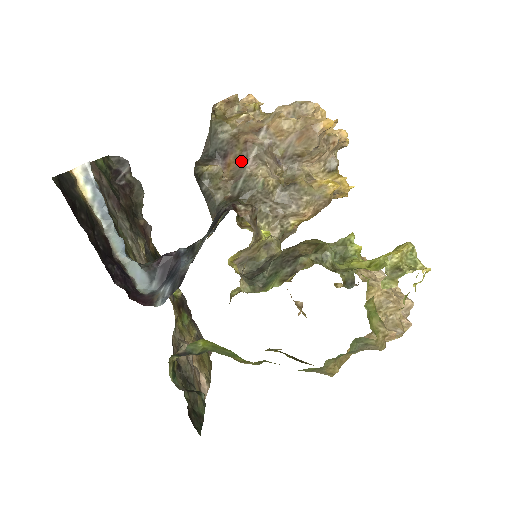
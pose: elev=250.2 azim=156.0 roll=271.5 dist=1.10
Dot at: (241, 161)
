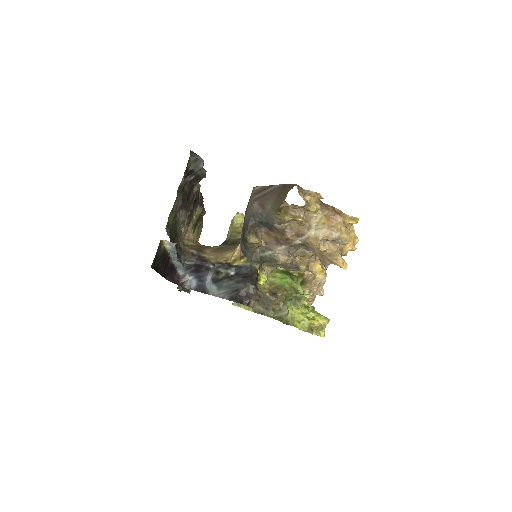
Dot at: (277, 241)
